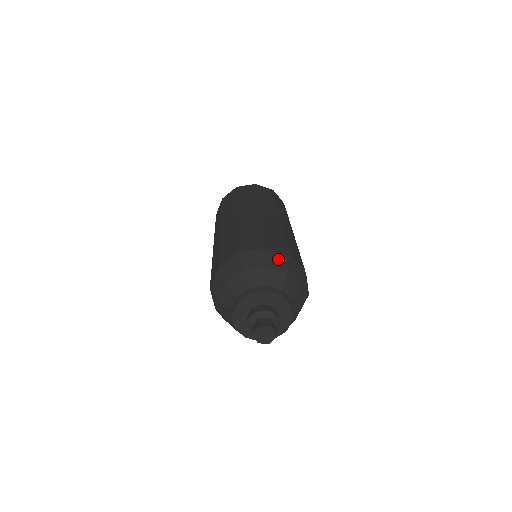
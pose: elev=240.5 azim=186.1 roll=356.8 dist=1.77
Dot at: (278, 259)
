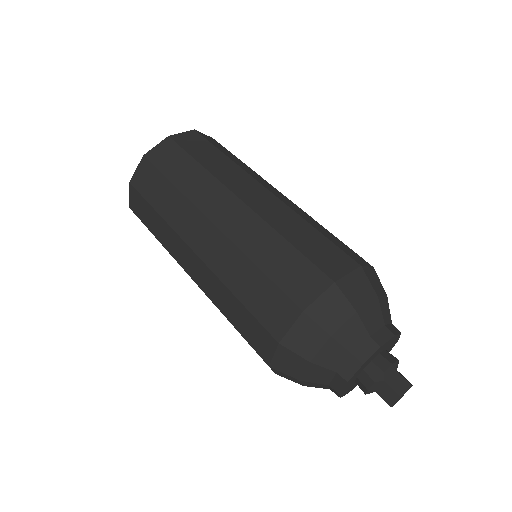
Dot at: (356, 285)
